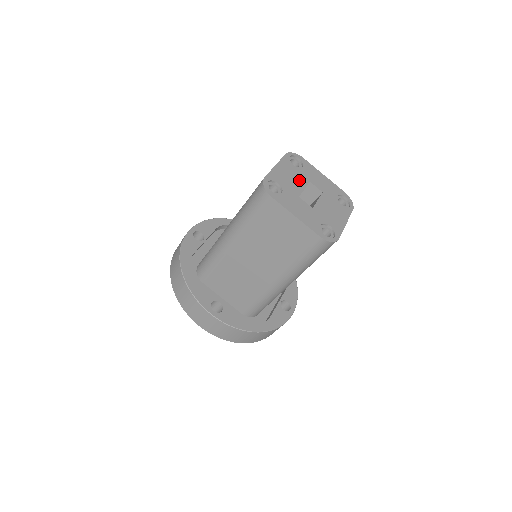
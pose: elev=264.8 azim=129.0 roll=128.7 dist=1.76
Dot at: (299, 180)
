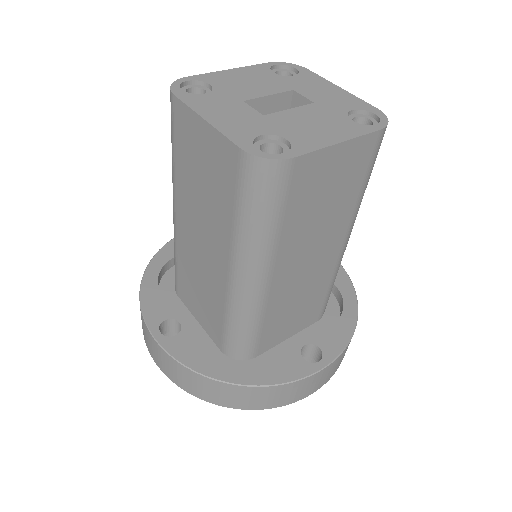
Dot at: (267, 86)
